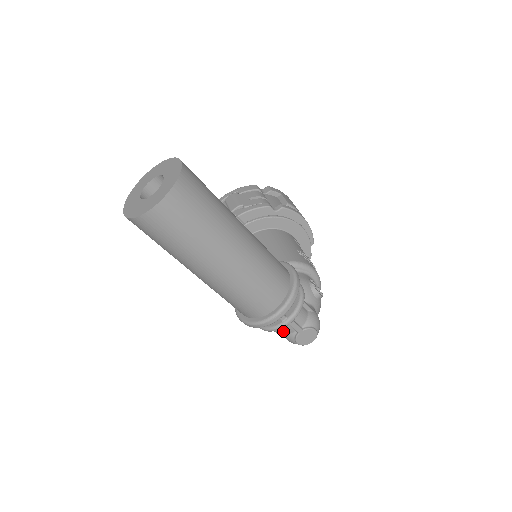
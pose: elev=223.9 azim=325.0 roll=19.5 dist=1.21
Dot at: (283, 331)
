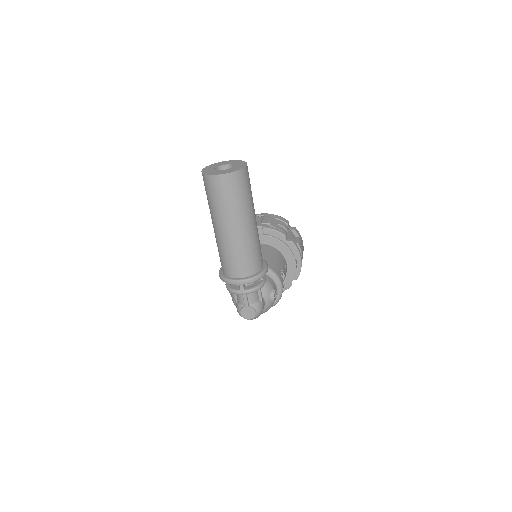
Dot at: (238, 301)
